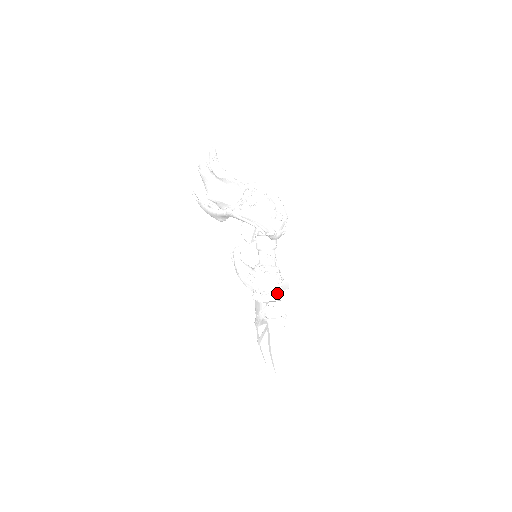
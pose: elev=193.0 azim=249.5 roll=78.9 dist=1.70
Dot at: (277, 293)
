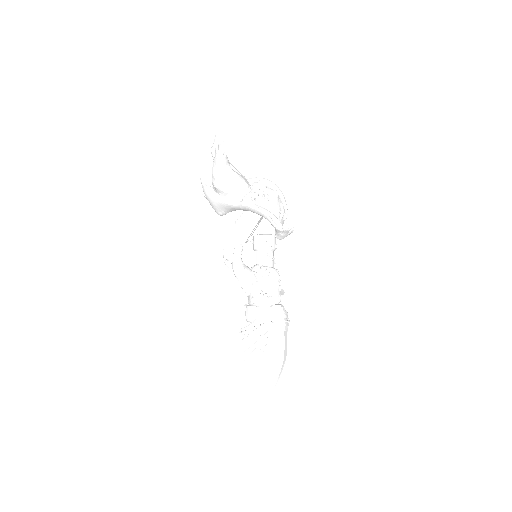
Dot at: (278, 296)
